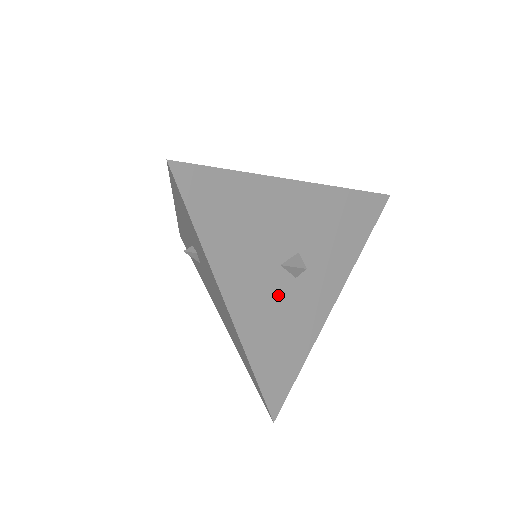
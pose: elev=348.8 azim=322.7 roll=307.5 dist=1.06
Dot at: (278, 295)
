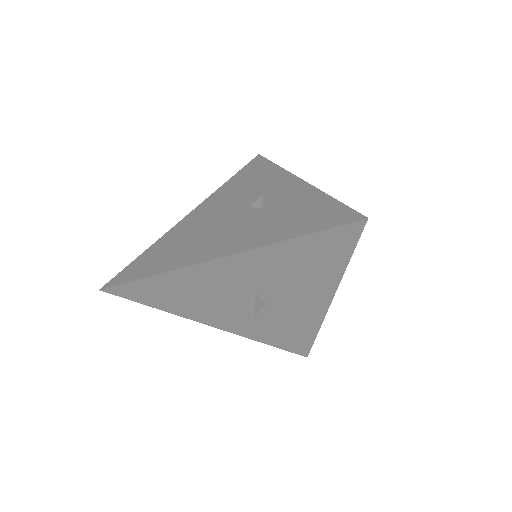
Dot at: occluded
